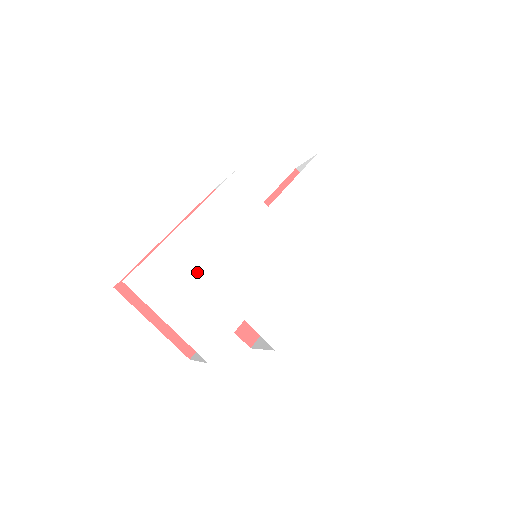
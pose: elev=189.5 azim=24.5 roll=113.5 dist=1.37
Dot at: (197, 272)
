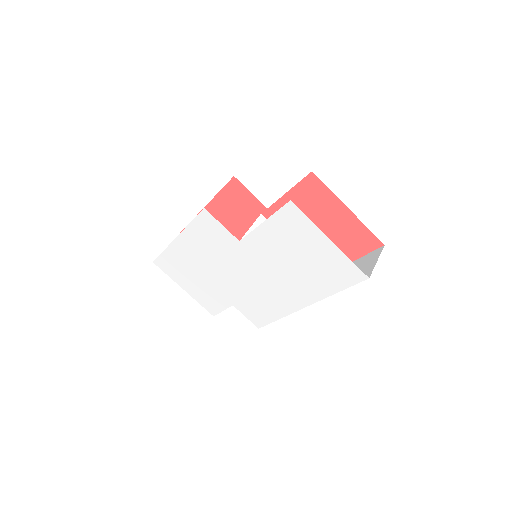
Dot at: (194, 270)
